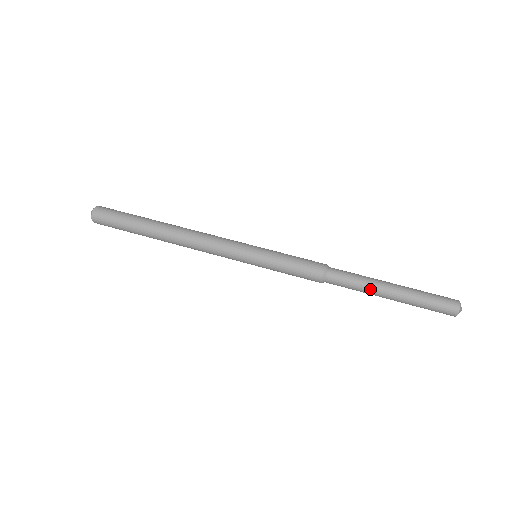
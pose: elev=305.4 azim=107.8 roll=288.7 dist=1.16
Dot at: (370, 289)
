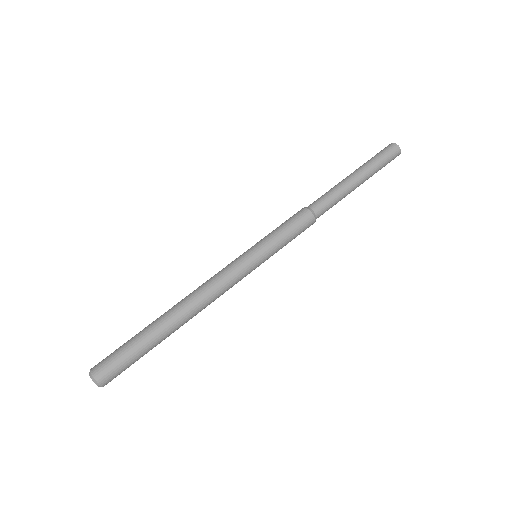
Dot at: (346, 192)
